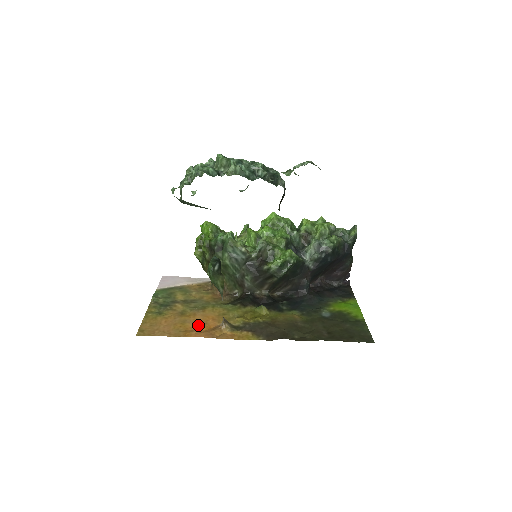
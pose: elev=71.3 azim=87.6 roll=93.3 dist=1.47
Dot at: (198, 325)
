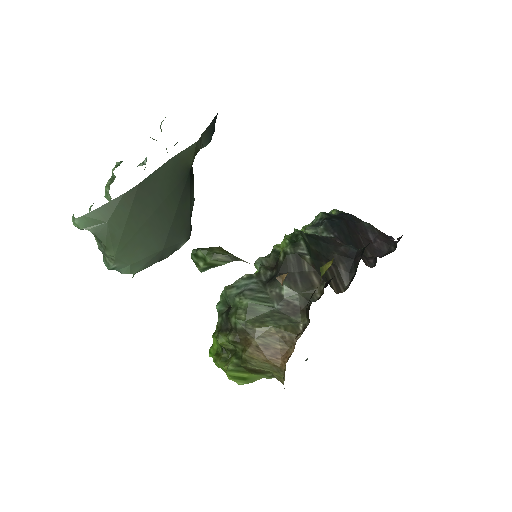
Dot at: occluded
